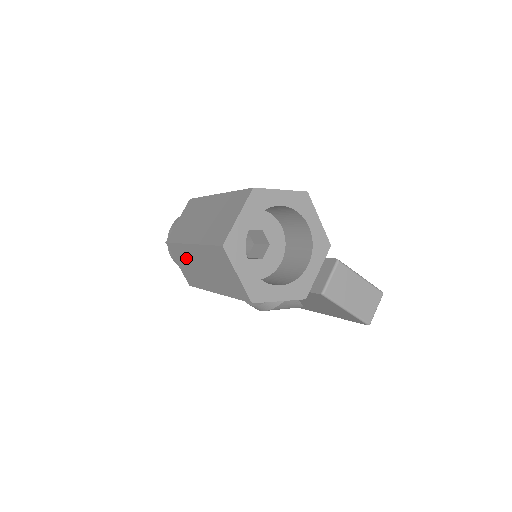
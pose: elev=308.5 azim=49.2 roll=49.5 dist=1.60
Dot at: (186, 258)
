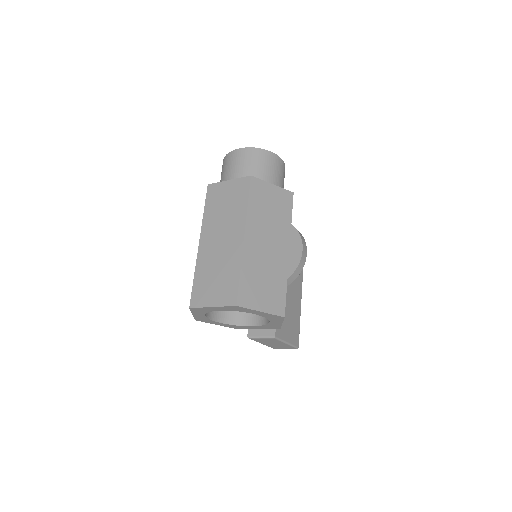
Dot at: occluded
